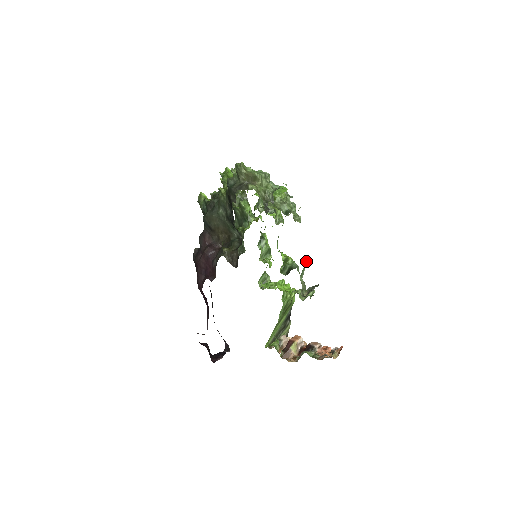
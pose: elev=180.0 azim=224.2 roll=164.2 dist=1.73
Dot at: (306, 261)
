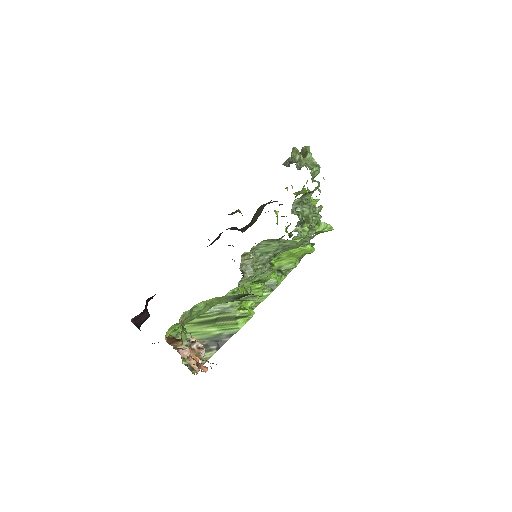
Dot at: (276, 242)
